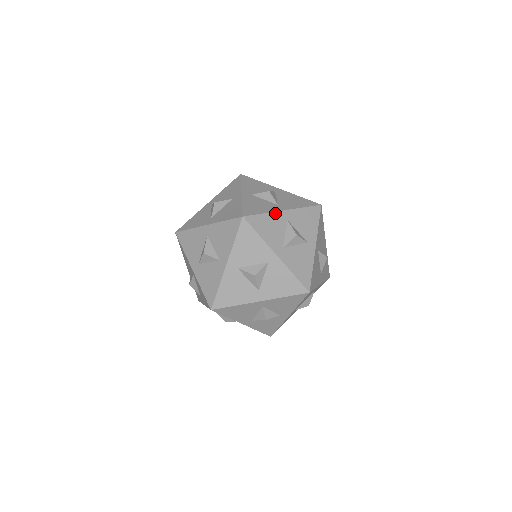
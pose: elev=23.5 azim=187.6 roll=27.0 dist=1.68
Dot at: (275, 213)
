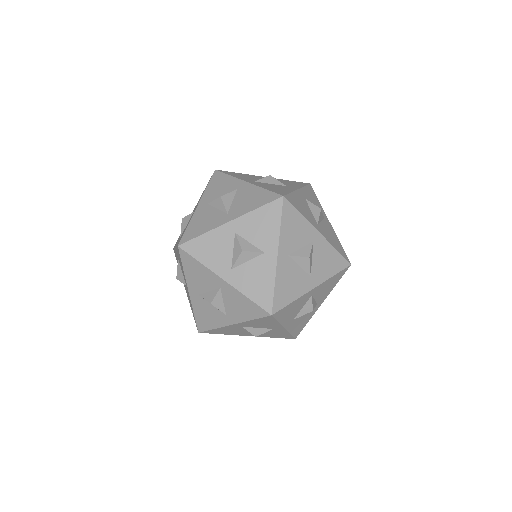
Dot at: (218, 229)
